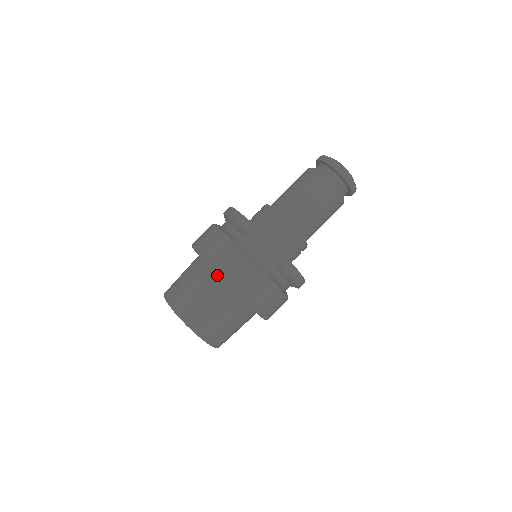
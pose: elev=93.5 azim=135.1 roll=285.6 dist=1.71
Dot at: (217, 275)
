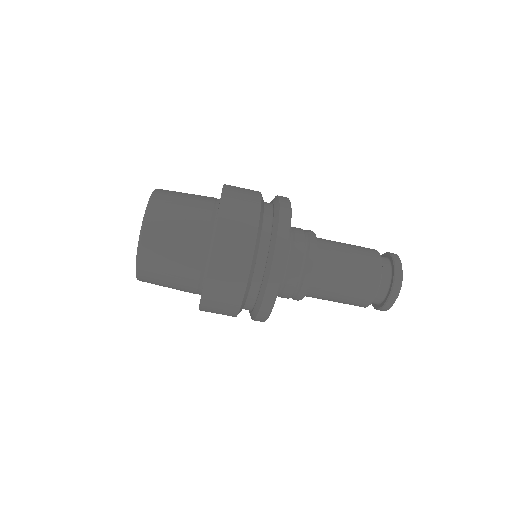
Dot at: (217, 210)
